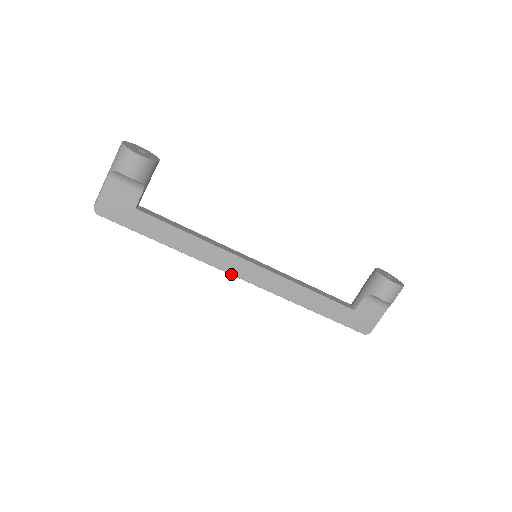
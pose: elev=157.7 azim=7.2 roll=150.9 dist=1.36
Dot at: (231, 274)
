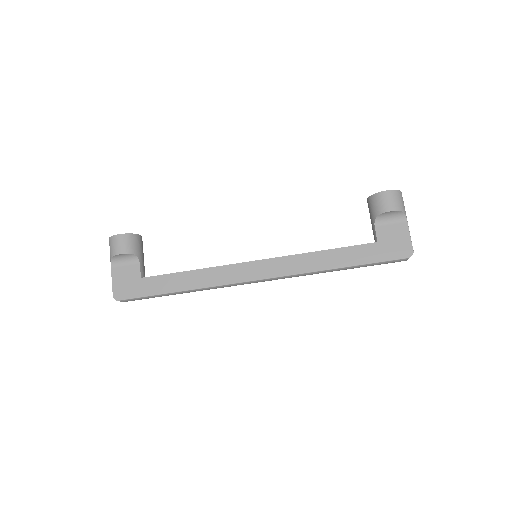
Dot at: (244, 282)
